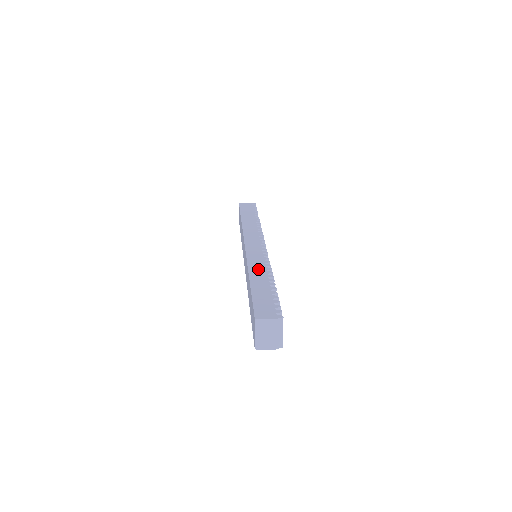
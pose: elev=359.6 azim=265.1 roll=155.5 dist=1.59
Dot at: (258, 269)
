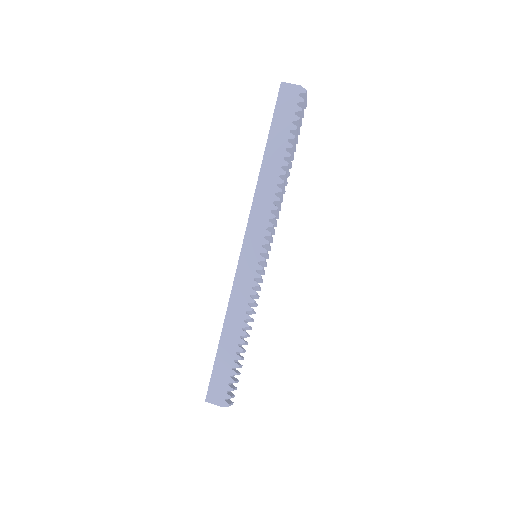
Dot at: (236, 316)
